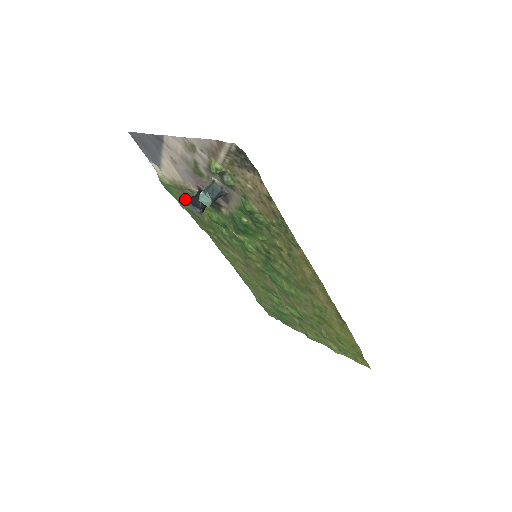
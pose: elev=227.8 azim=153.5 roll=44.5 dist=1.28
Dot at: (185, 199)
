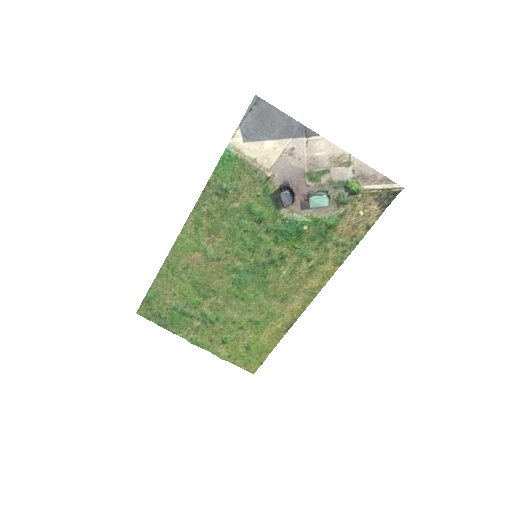
Dot at: (236, 178)
